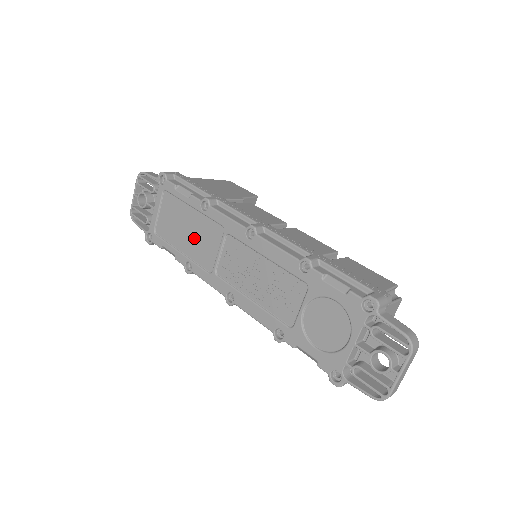
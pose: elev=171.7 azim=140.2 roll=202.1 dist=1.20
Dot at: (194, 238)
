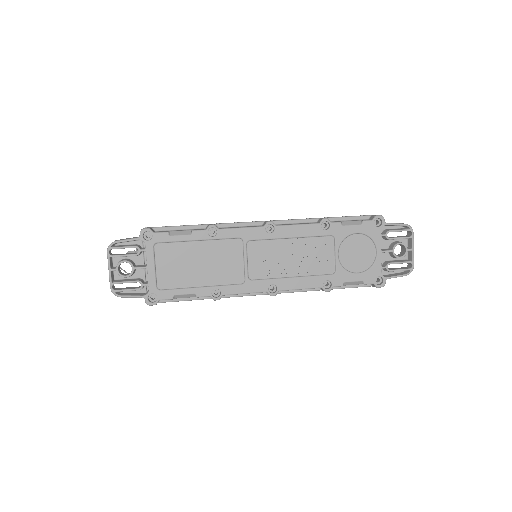
Dot at: (211, 266)
